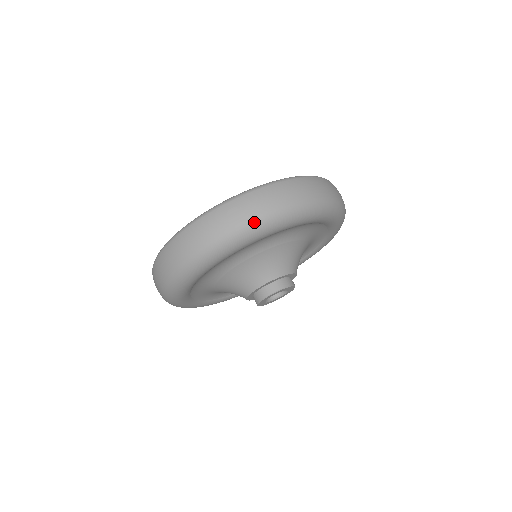
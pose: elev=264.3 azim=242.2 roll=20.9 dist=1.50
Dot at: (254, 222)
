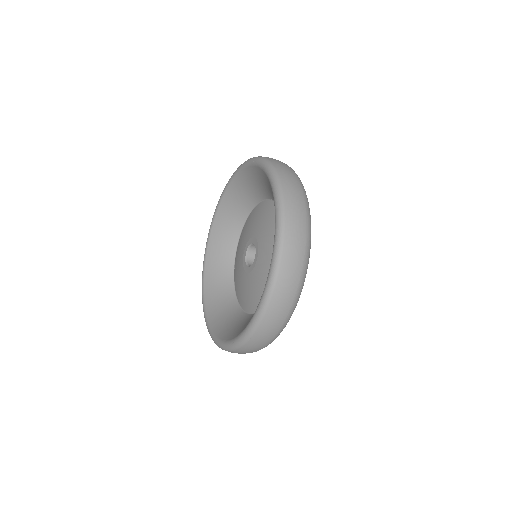
Dot at: (289, 316)
